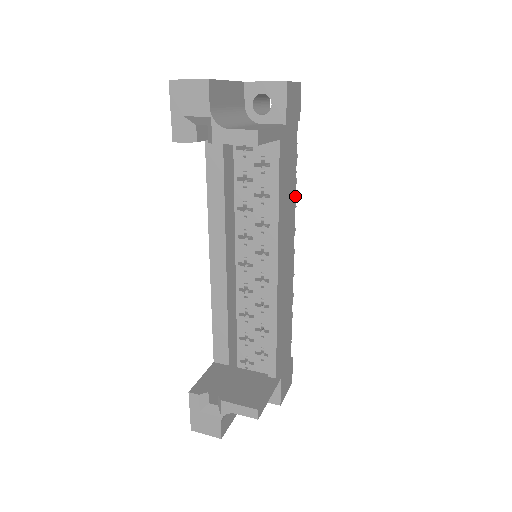
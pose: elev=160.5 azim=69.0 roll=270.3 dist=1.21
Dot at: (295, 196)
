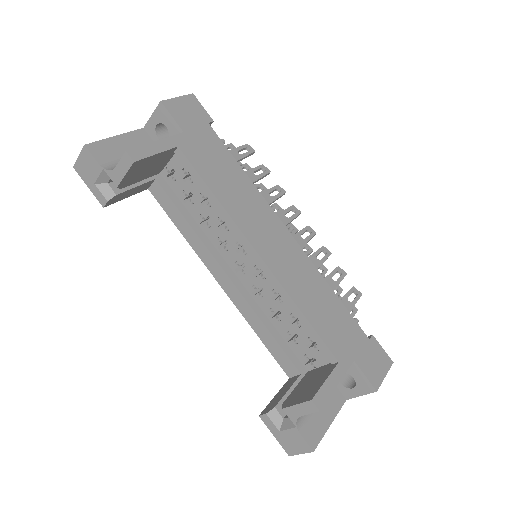
Dot at: (252, 182)
